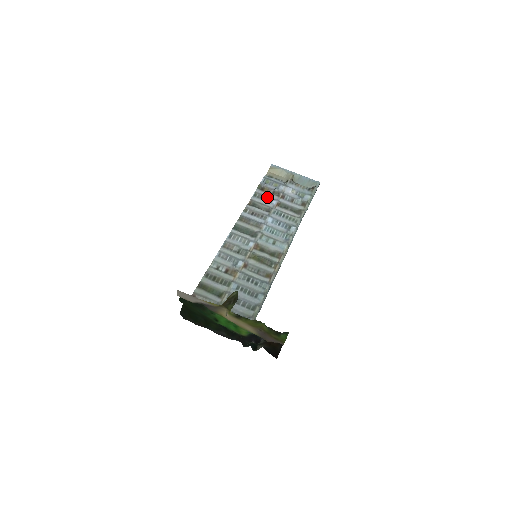
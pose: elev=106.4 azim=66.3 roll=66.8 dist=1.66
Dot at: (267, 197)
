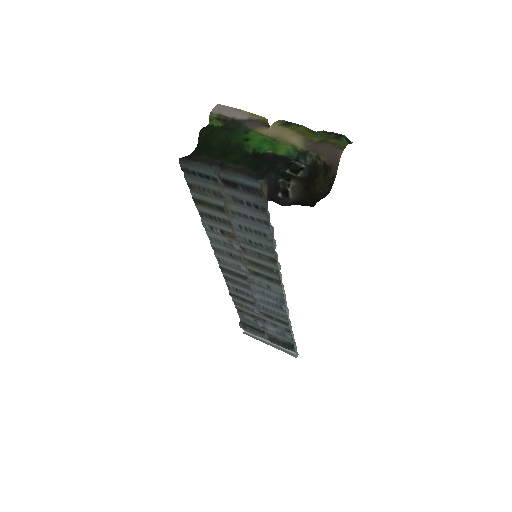
Dot at: (248, 309)
